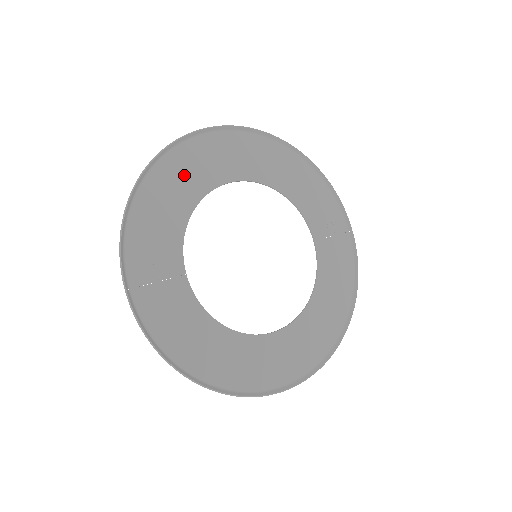
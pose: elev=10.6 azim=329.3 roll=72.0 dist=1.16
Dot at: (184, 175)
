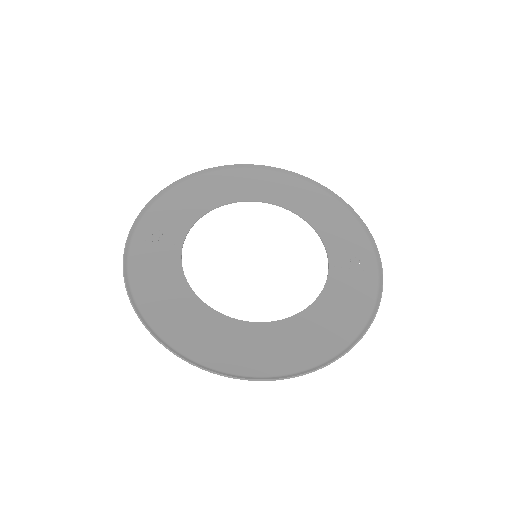
Dot at: (218, 187)
